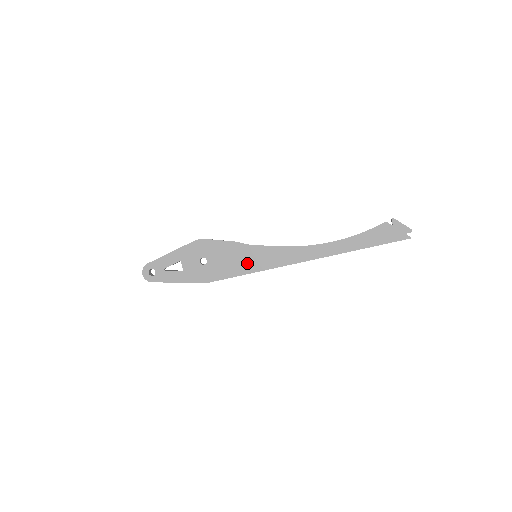
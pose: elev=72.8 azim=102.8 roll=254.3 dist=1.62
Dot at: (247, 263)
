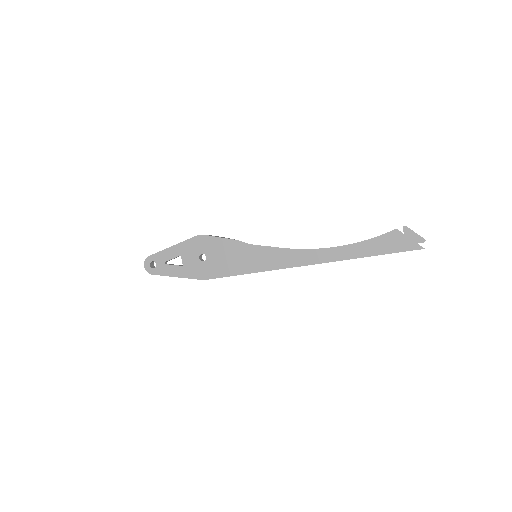
Dot at: (246, 263)
